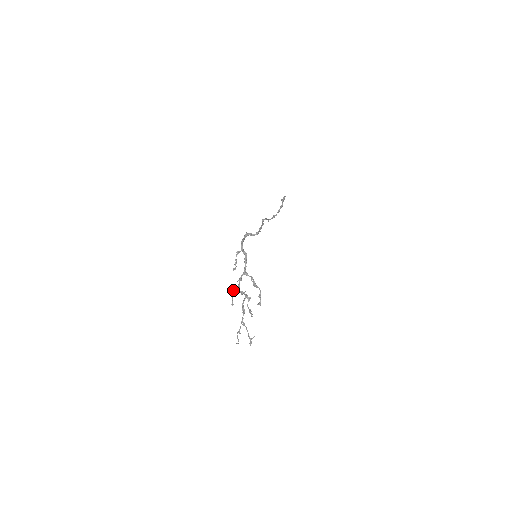
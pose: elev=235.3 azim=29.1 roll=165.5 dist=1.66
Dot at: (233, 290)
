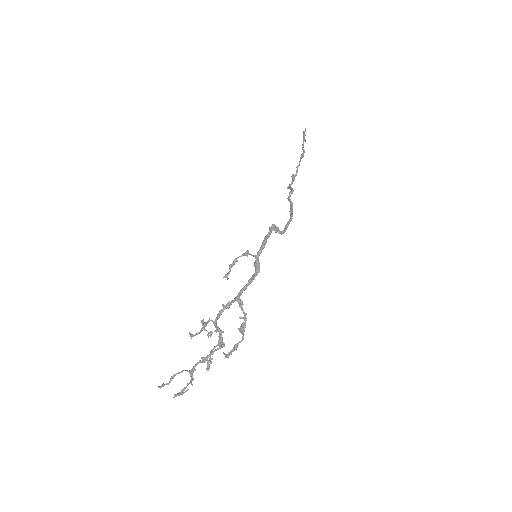
Dot at: (209, 319)
